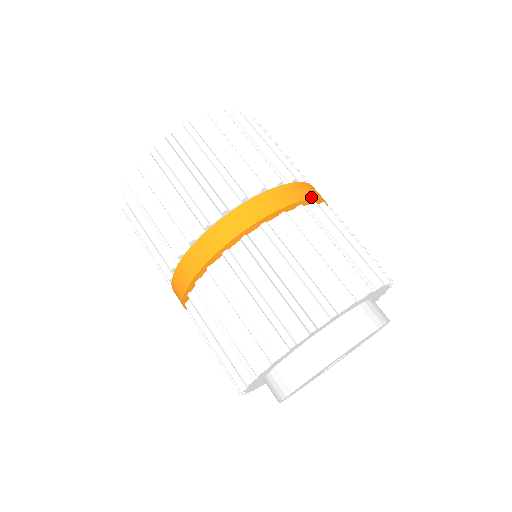
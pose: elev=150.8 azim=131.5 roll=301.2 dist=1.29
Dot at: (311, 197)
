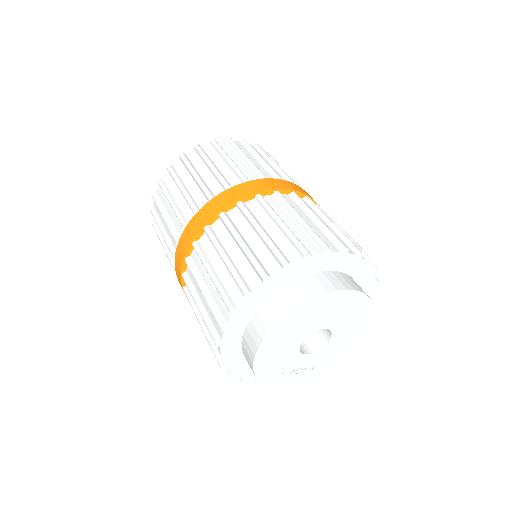
Dot at: (306, 194)
